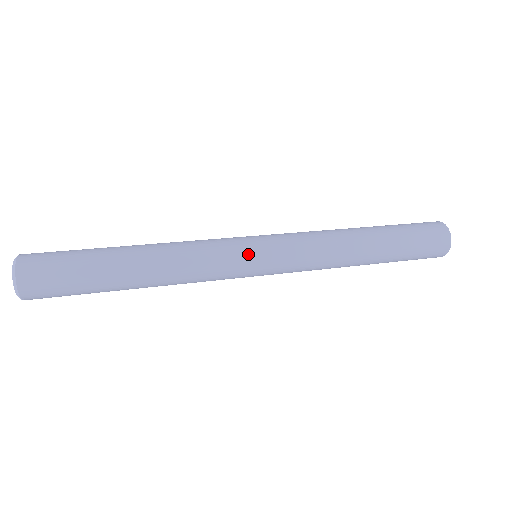
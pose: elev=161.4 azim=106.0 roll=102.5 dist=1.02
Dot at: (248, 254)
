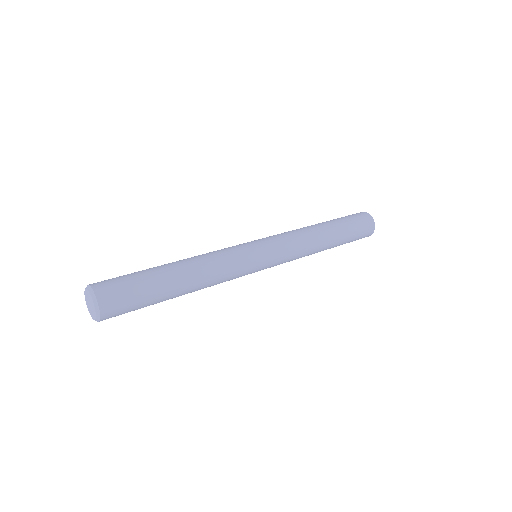
Dot at: (249, 245)
